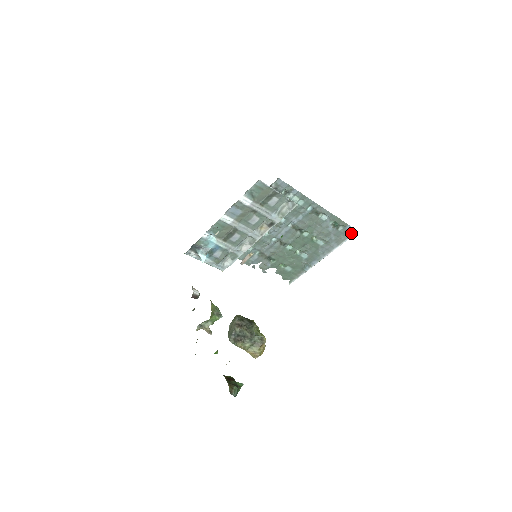
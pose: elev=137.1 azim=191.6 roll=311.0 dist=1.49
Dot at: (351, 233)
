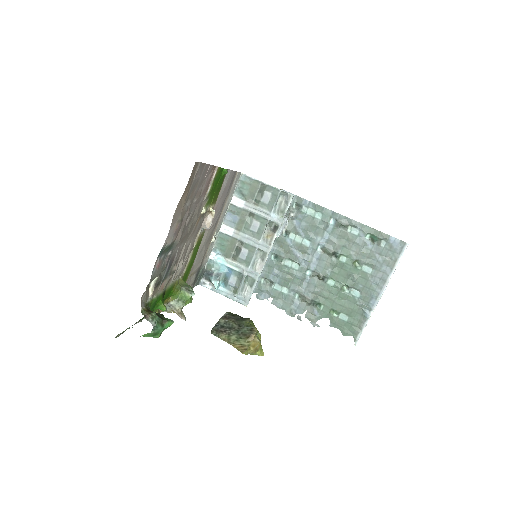
Dot at: (400, 248)
